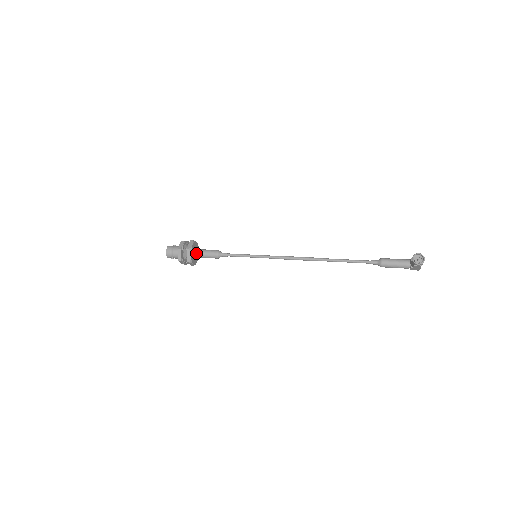
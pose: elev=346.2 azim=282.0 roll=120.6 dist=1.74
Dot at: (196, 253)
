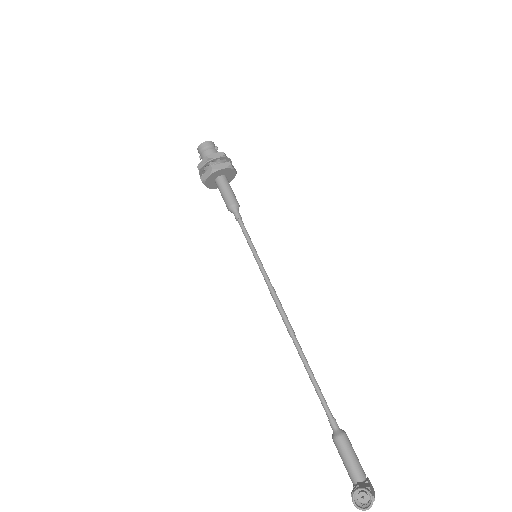
Dot at: (218, 180)
